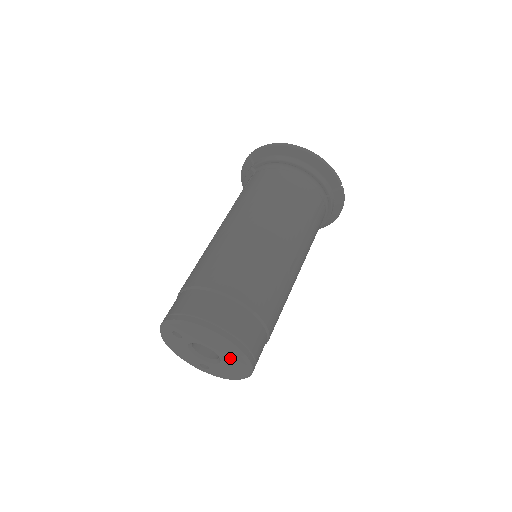
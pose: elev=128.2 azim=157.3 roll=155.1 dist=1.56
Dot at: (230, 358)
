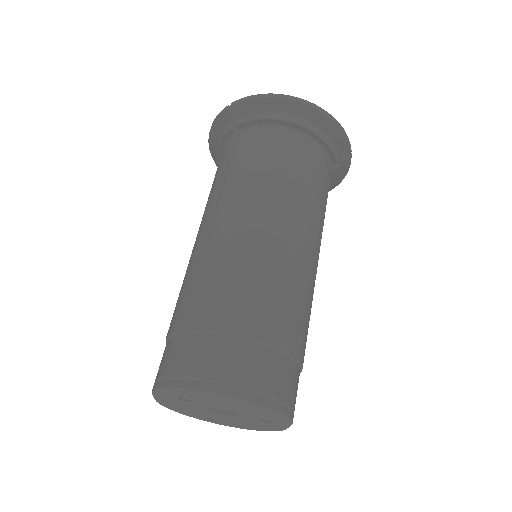
Dot at: (262, 419)
